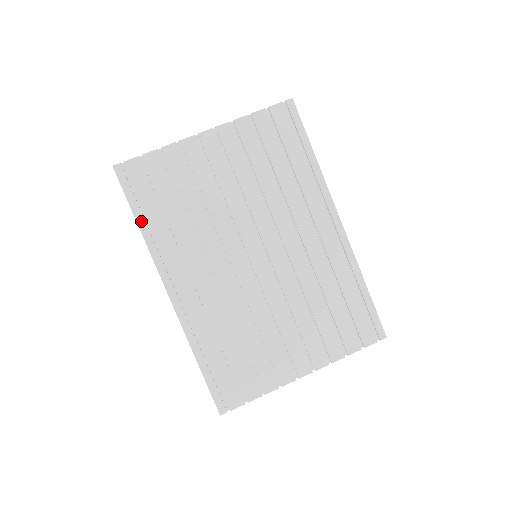
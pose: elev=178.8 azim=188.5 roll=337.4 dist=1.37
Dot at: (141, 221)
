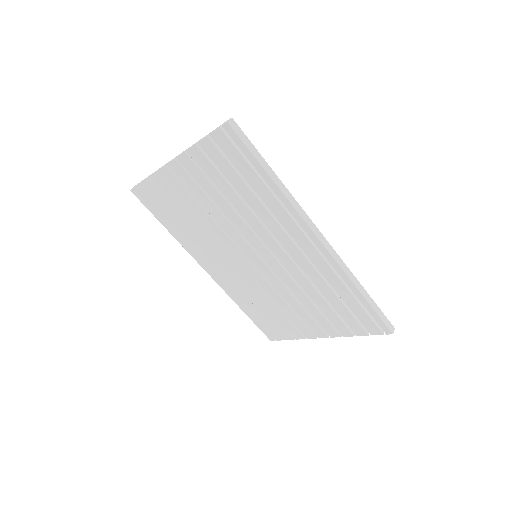
Dot at: (167, 227)
